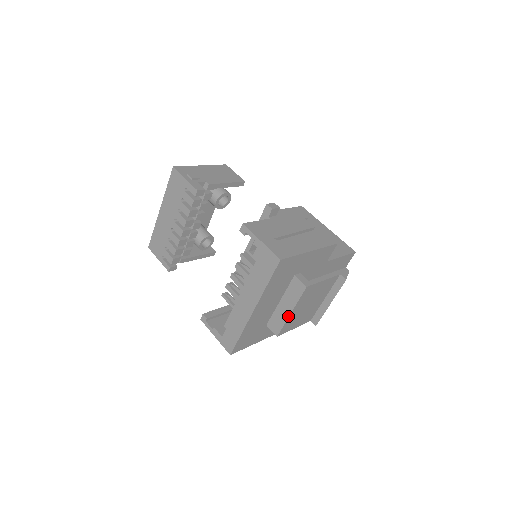
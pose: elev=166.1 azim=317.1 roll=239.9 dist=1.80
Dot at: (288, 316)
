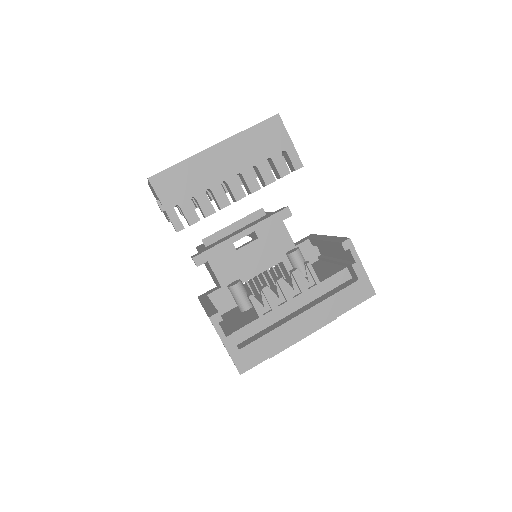
Dot at: (298, 341)
